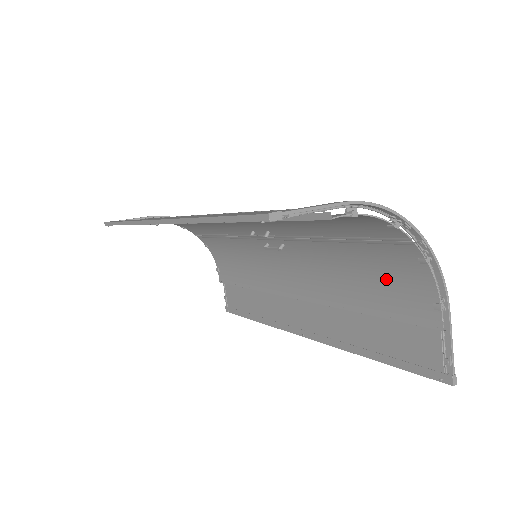
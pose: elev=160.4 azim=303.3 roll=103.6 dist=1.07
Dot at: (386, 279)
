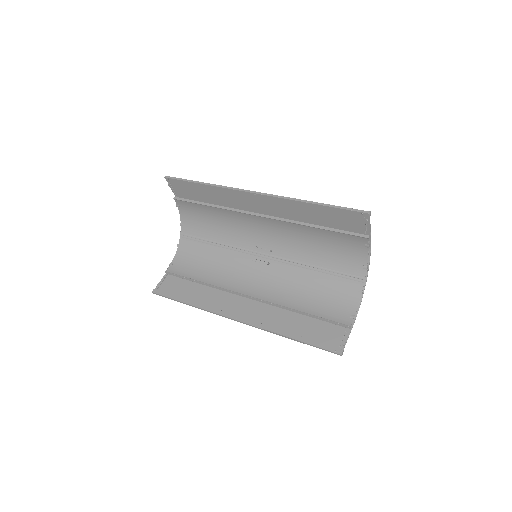
Dot at: (329, 299)
